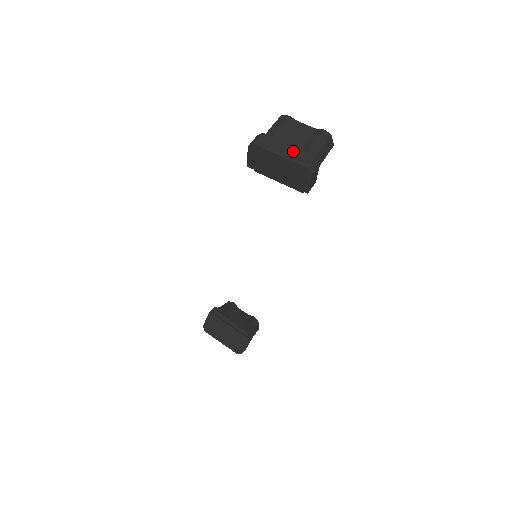
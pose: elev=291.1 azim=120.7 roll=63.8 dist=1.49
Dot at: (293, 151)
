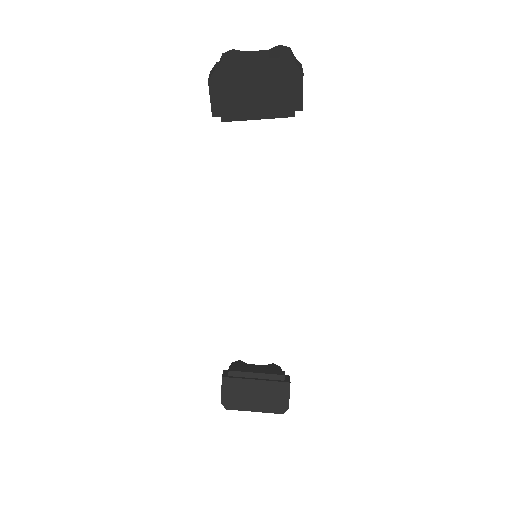
Dot at: (266, 61)
